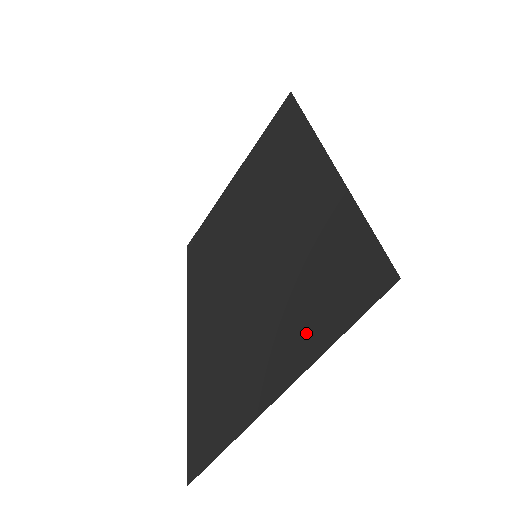
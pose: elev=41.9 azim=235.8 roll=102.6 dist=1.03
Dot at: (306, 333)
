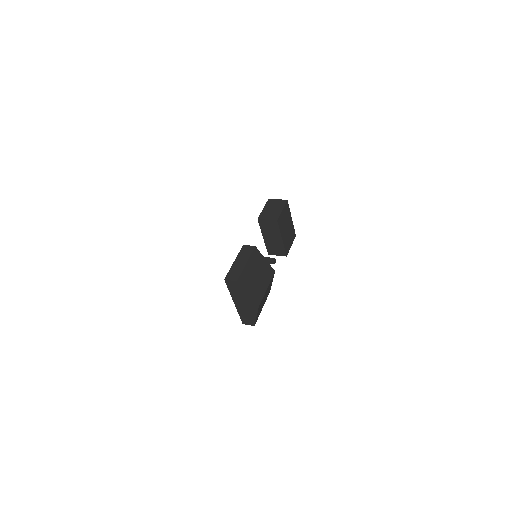
Dot at: occluded
